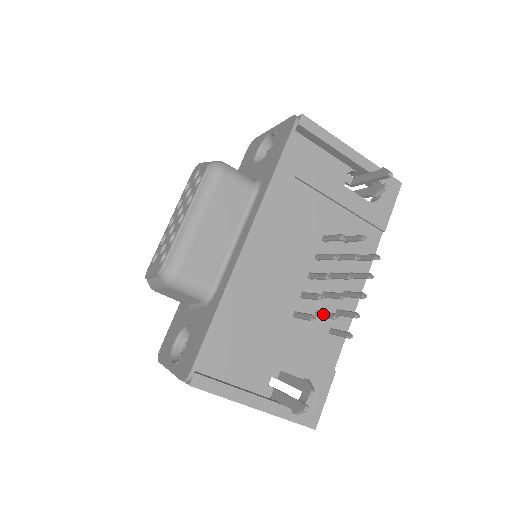
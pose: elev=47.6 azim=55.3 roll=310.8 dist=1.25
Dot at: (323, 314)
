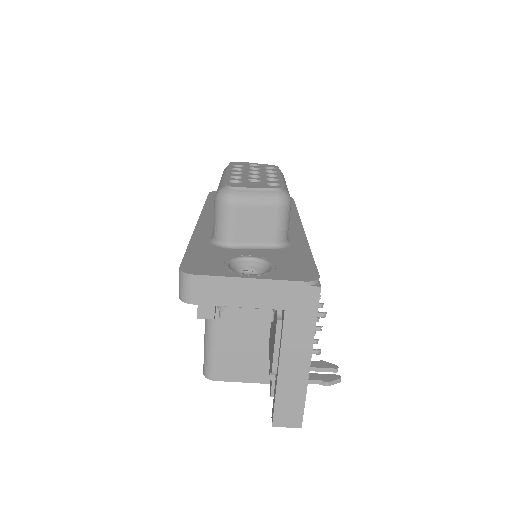
Dot at: occluded
